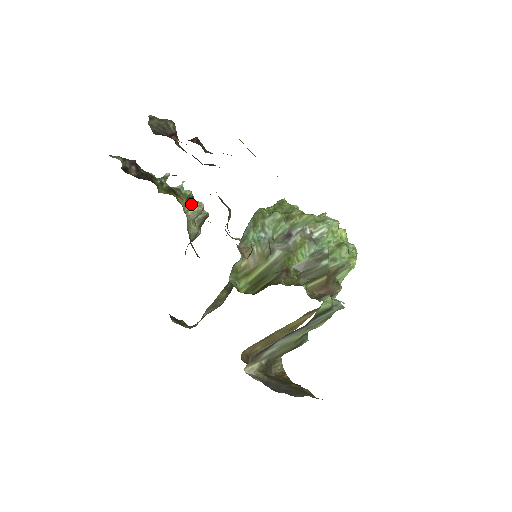
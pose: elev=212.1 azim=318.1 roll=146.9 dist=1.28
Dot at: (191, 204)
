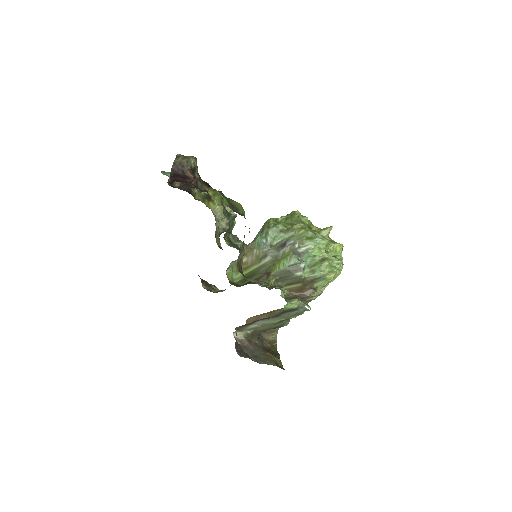
Dot at: (221, 207)
